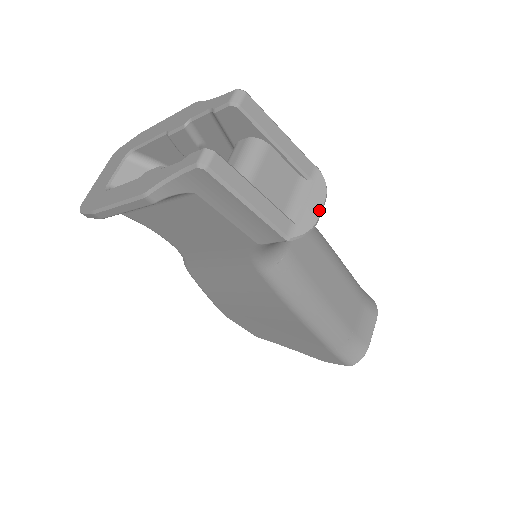
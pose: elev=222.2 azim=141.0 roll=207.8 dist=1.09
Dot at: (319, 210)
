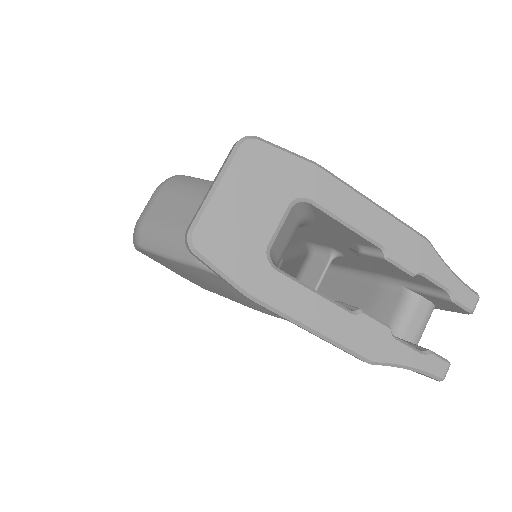
Dot at: occluded
